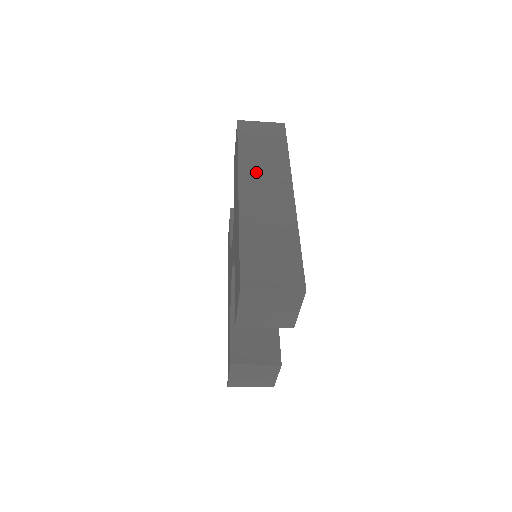
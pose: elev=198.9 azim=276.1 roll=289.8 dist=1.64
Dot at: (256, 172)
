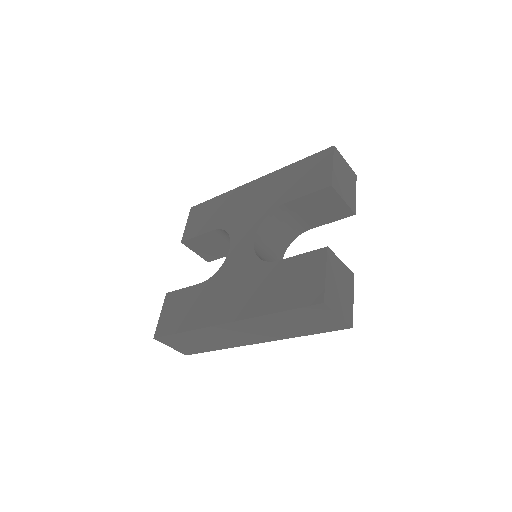
Dot at: occluded
